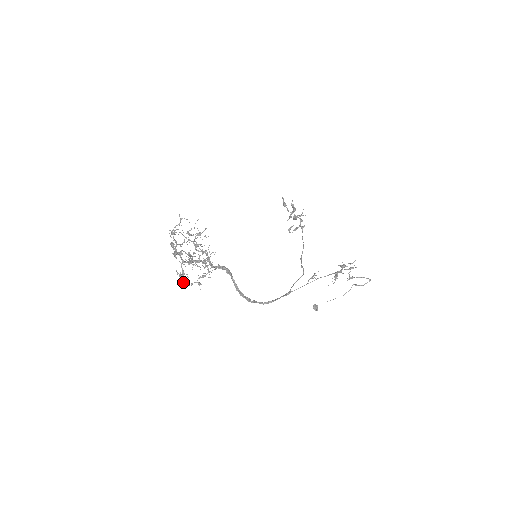
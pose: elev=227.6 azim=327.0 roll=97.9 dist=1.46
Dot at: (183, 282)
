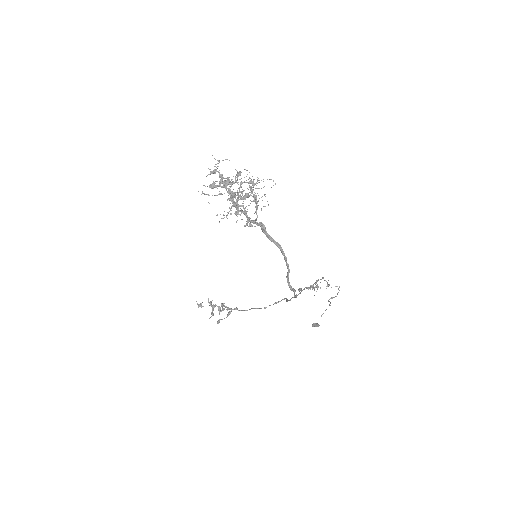
Dot at: occluded
